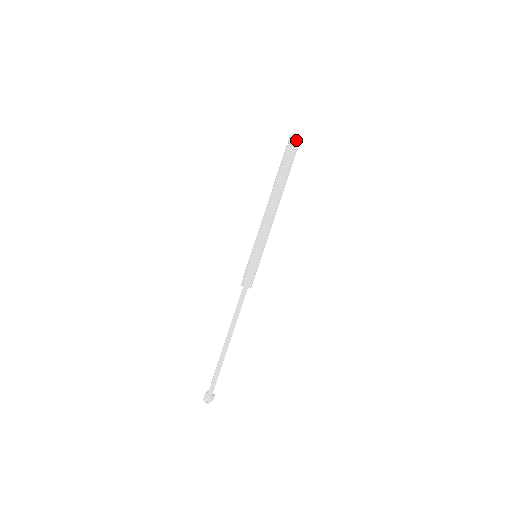
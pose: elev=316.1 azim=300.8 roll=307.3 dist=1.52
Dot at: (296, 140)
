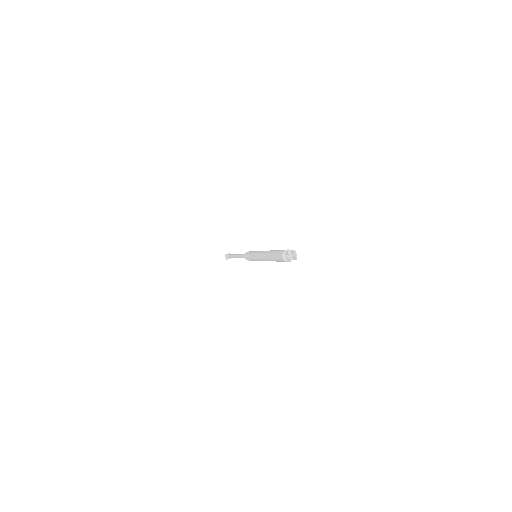
Dot at: (288, 260)
